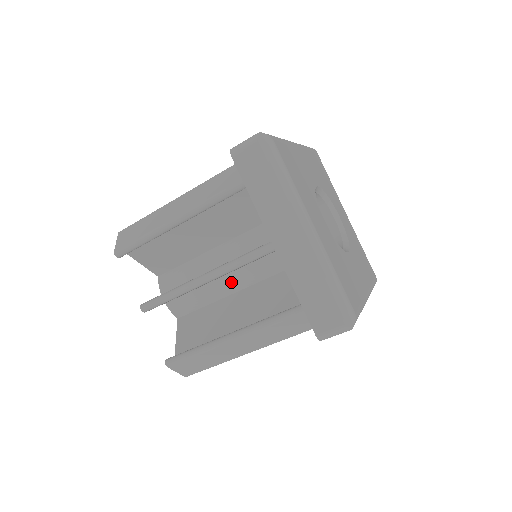
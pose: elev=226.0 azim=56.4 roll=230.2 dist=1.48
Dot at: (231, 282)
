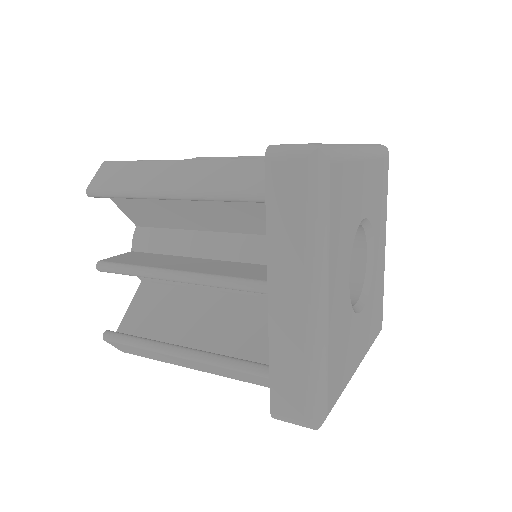
Dot at: occluded
